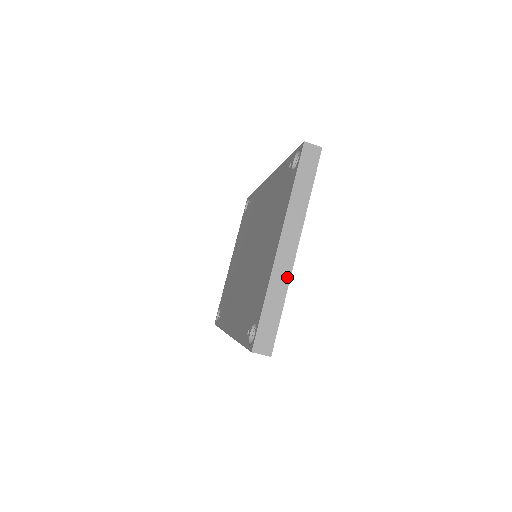
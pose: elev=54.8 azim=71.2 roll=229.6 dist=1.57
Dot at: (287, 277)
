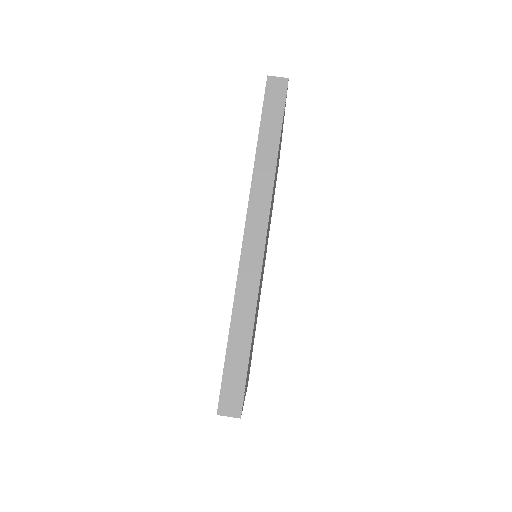
Dot at: occluded
